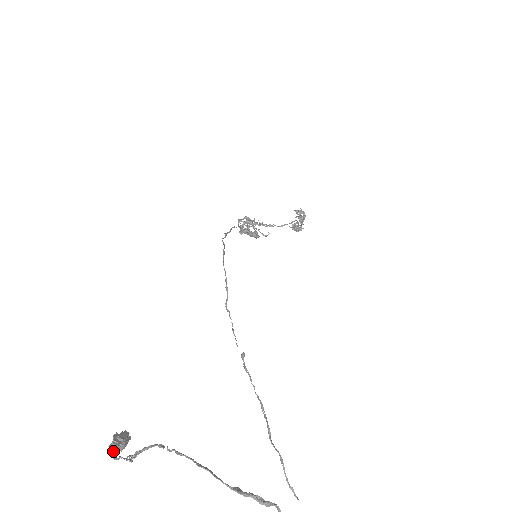
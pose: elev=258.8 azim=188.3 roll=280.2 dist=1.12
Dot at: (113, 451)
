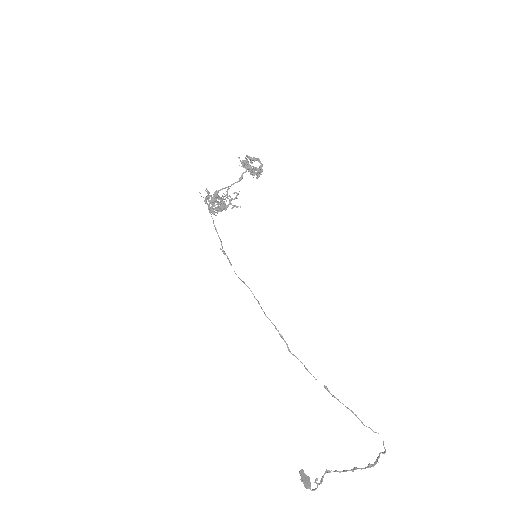
Dot at: (310, 489)
